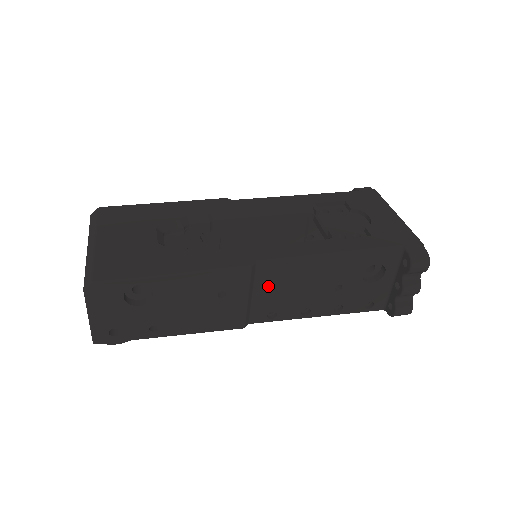
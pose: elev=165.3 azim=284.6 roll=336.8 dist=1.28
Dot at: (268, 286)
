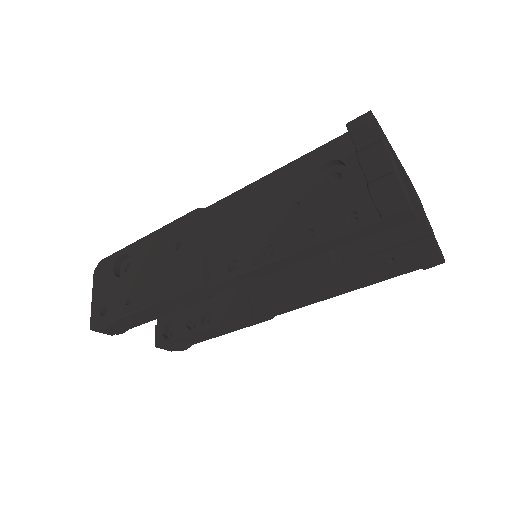
Dot at: (221, 230)
